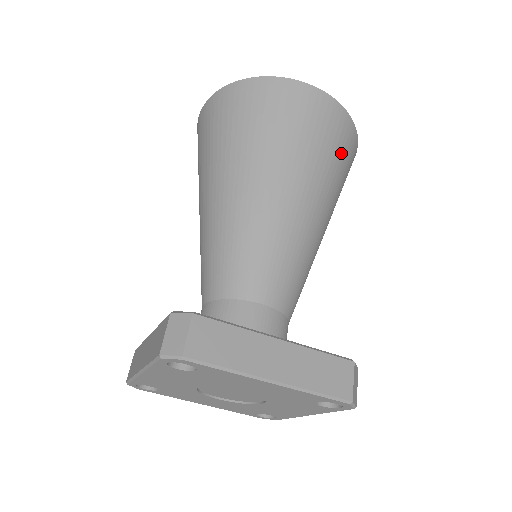
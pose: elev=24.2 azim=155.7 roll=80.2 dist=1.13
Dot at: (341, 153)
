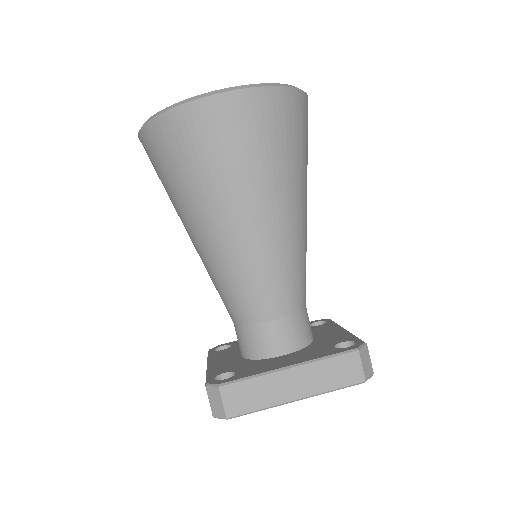
Dot at: (284, 134)
